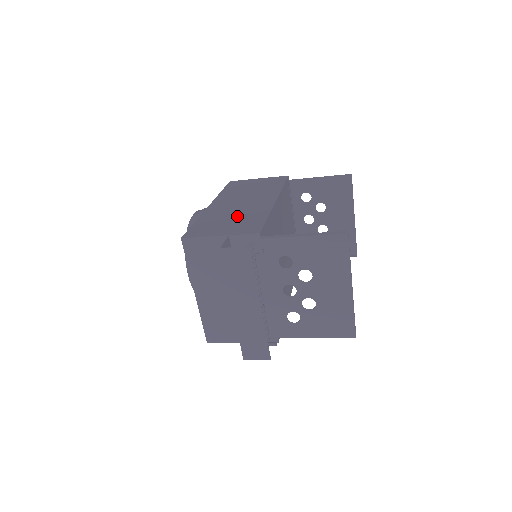
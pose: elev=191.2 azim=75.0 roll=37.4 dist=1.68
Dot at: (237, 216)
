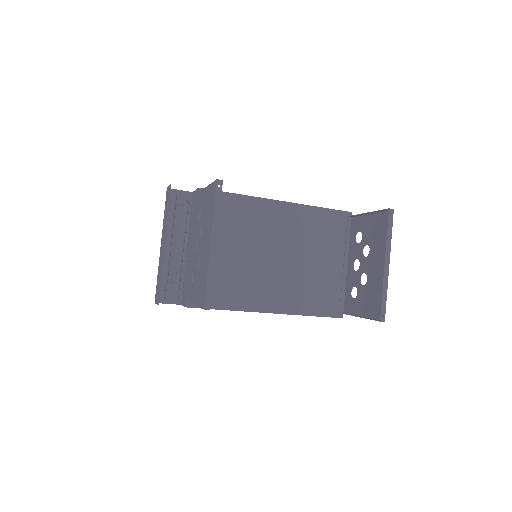
Dot at: occluded
